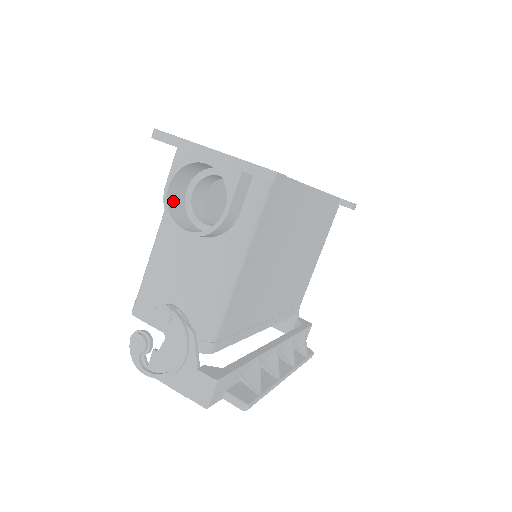
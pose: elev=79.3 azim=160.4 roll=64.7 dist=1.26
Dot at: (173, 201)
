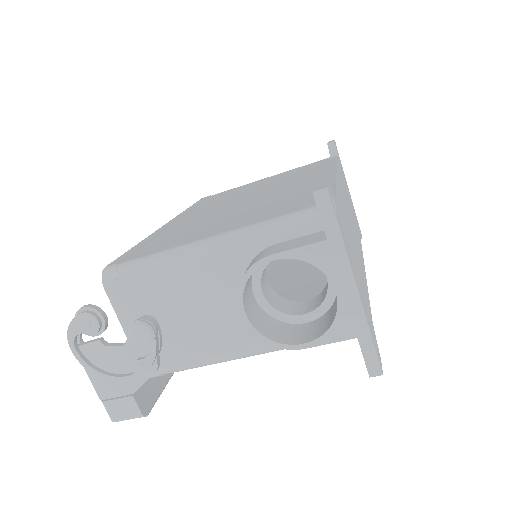
Dot at: occluded
